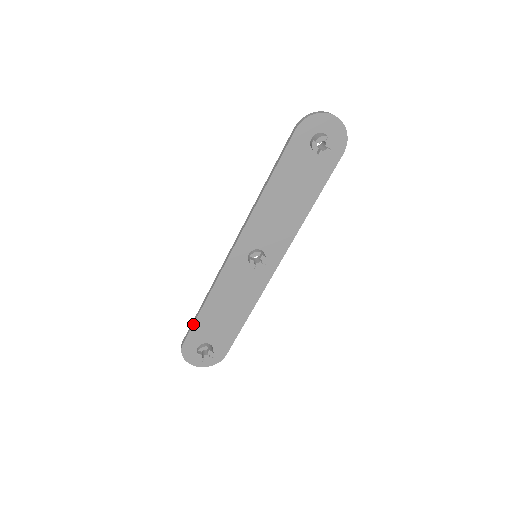
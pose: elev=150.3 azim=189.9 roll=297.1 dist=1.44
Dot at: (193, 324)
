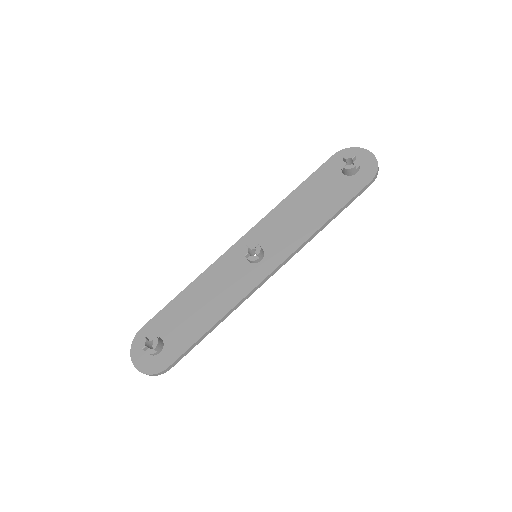
Dot at: (164, 307)
